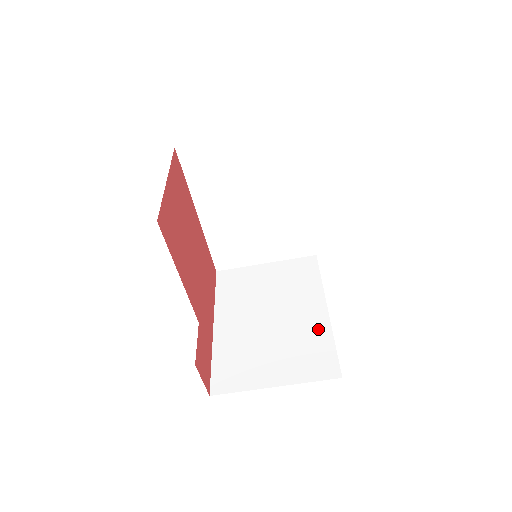
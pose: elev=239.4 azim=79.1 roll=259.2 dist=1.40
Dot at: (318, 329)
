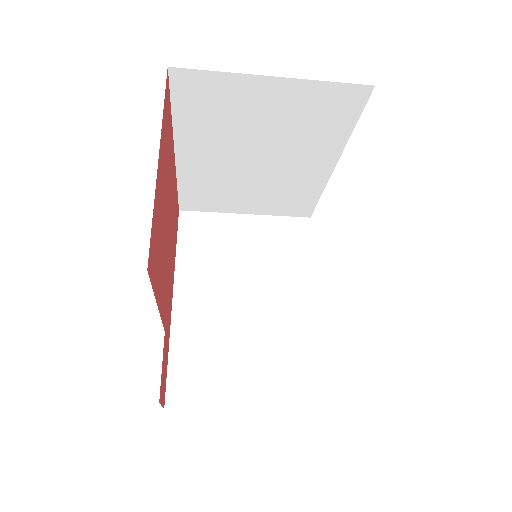
Dot at: (302, 335)
